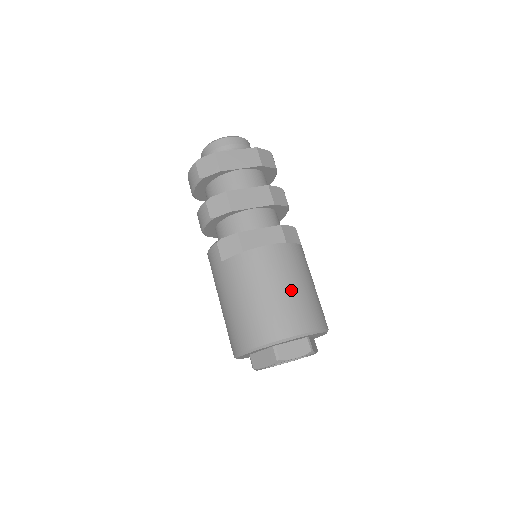
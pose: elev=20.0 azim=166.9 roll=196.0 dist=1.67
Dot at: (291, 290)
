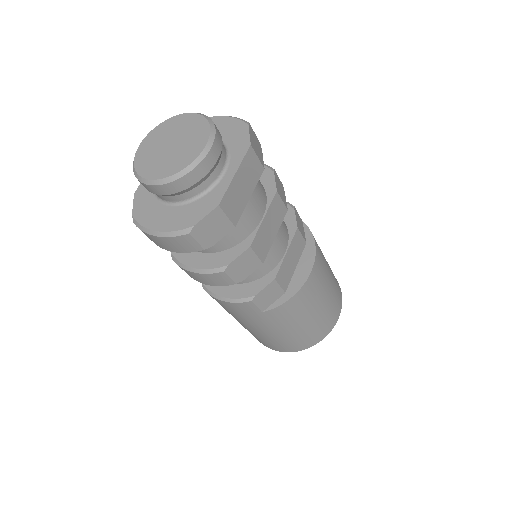
Dot at: (330, 289)
